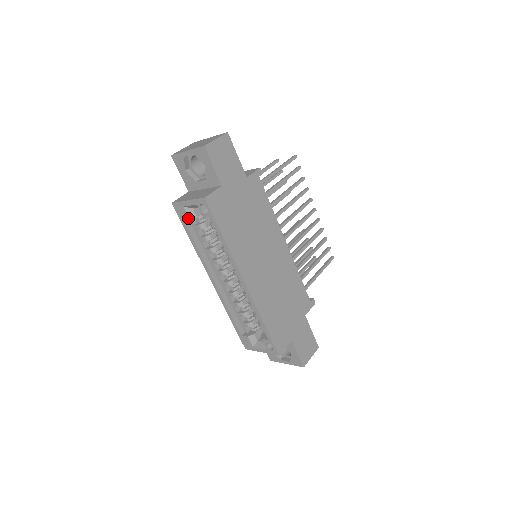
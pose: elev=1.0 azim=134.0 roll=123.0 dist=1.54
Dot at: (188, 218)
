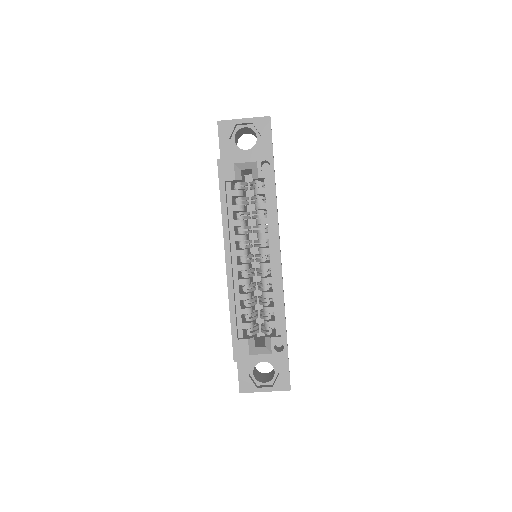
Dot at: (234, 177)
